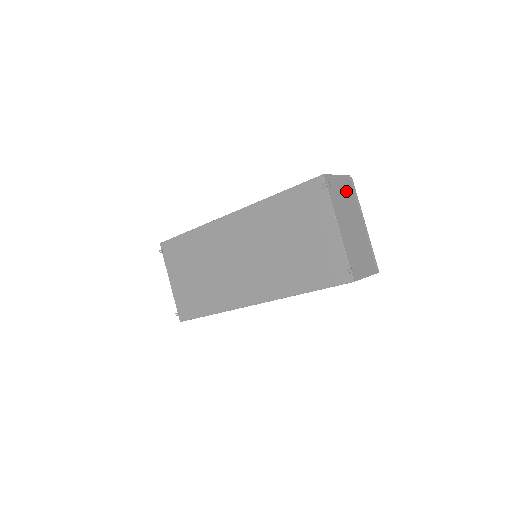
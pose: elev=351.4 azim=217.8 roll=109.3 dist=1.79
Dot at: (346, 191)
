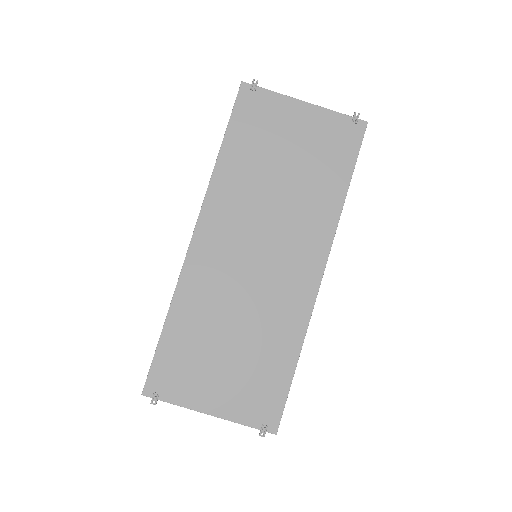
Dot at: occluded
